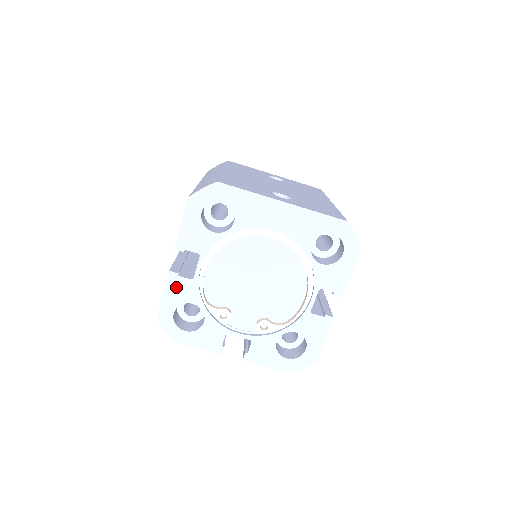
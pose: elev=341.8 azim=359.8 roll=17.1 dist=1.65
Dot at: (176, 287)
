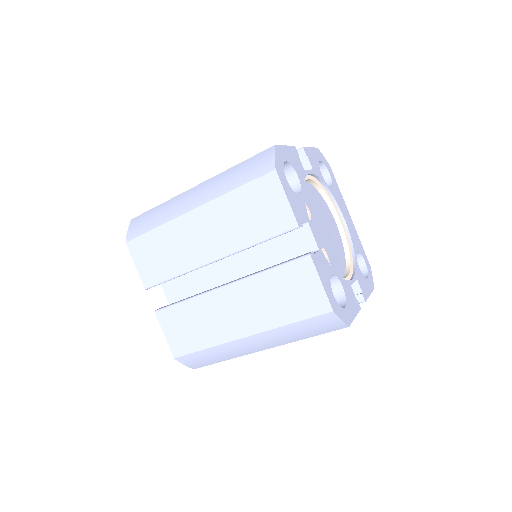
Dot at: (294, 157)
